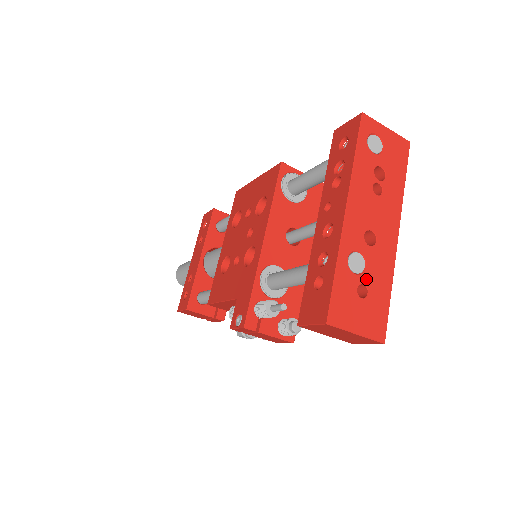
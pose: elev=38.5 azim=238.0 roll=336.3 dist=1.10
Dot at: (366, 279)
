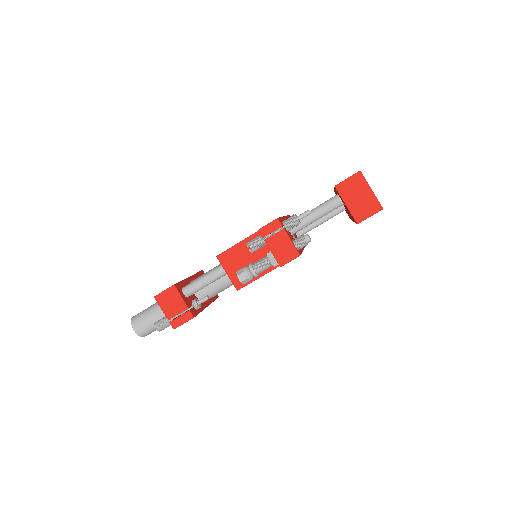
Dot at: occluded
